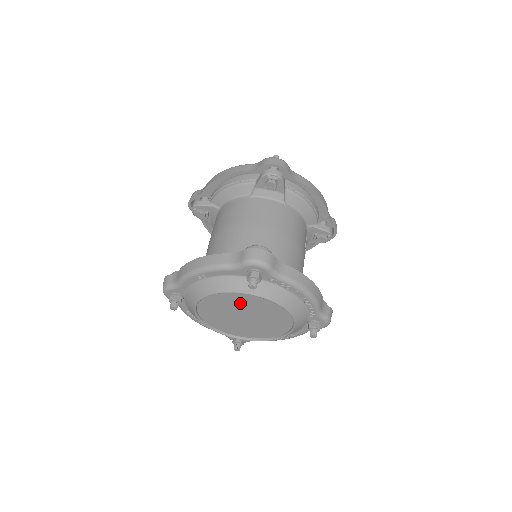
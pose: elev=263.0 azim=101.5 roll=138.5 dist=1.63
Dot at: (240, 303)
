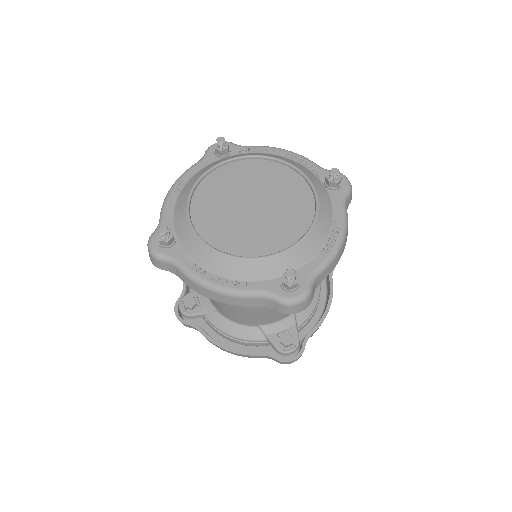
Dot at: (232, 185)
